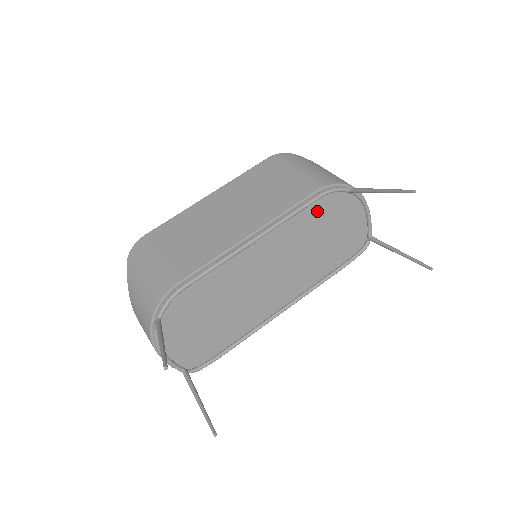
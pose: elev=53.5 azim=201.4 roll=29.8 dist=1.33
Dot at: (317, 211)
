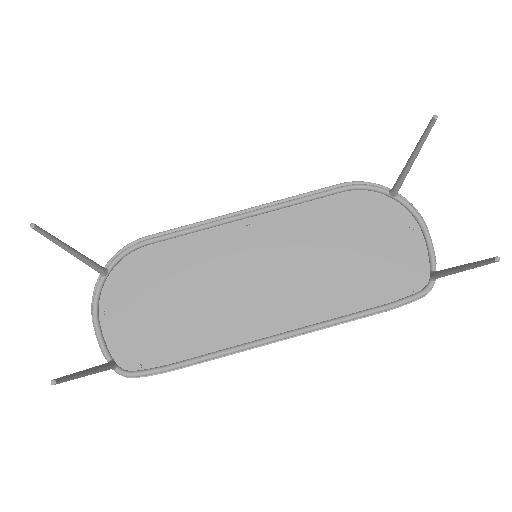
Dot at: (342, 210)
